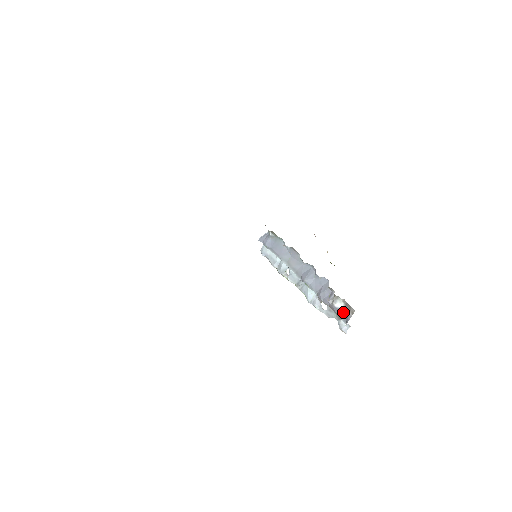
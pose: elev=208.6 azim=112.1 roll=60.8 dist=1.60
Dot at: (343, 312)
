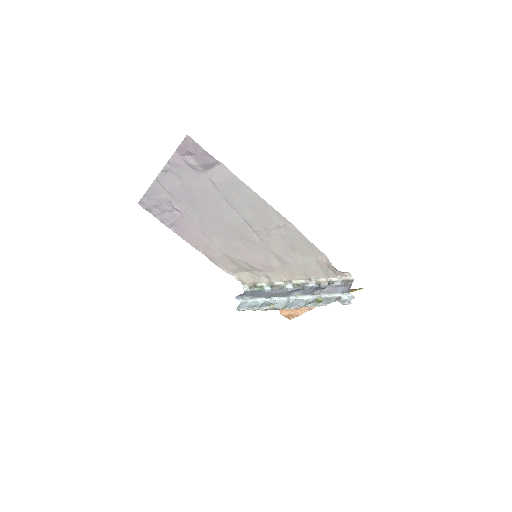
Dot at: (342, 287)
